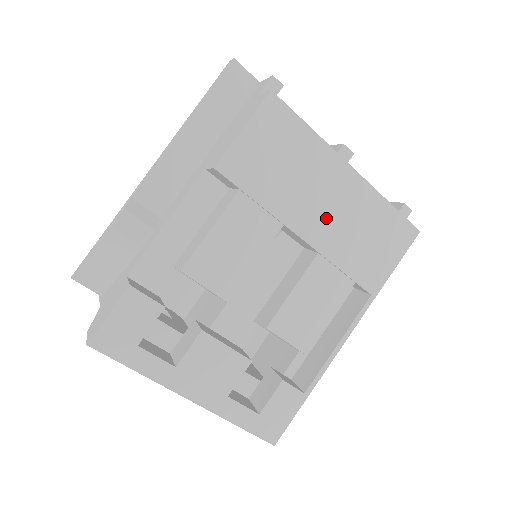
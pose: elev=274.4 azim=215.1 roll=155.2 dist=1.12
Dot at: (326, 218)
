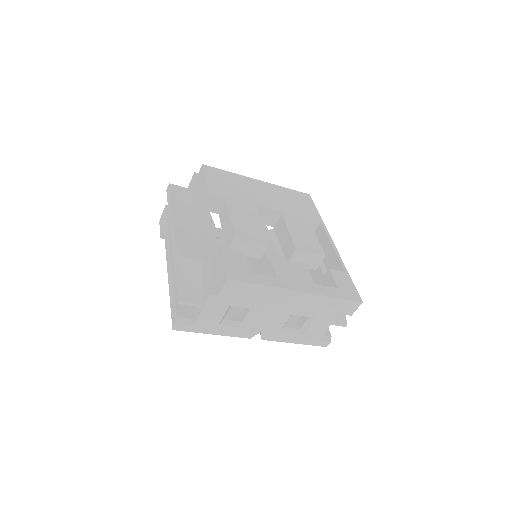
Dot at: (270, 199)
